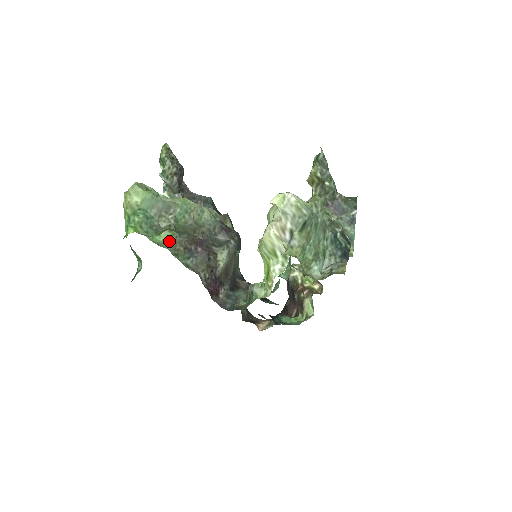
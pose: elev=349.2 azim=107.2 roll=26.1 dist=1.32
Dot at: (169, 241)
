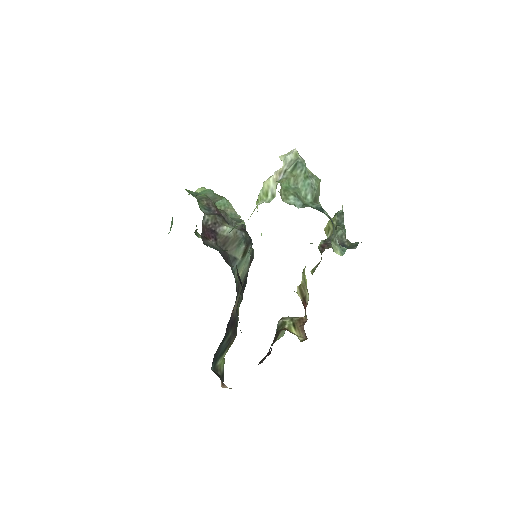
Dot at: (201, 196)
